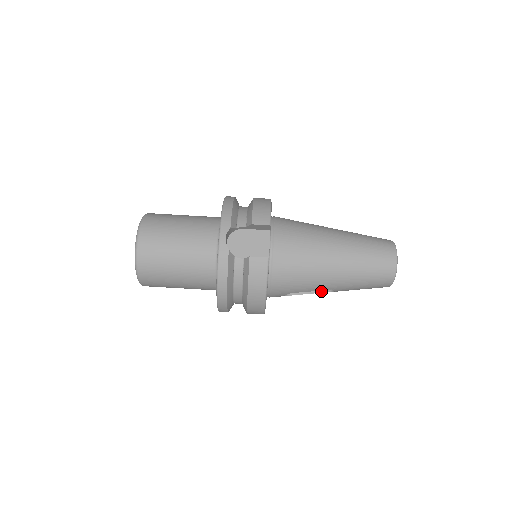
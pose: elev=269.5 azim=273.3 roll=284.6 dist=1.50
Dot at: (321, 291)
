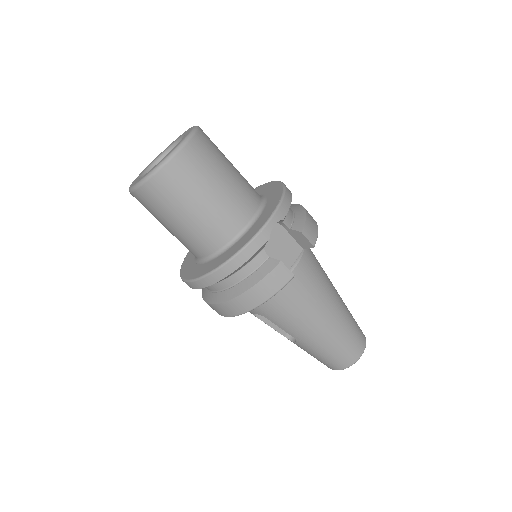
Dot at: (281, 332)
